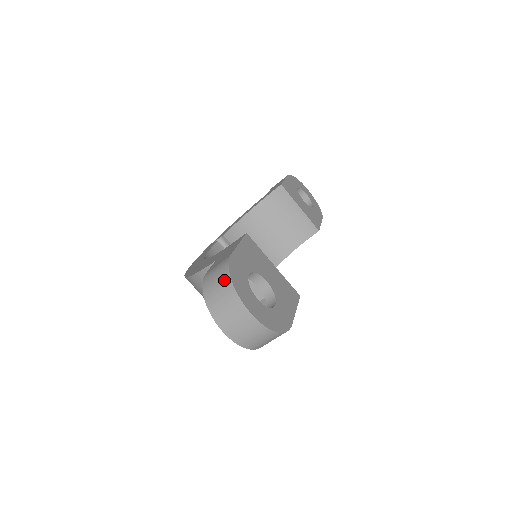
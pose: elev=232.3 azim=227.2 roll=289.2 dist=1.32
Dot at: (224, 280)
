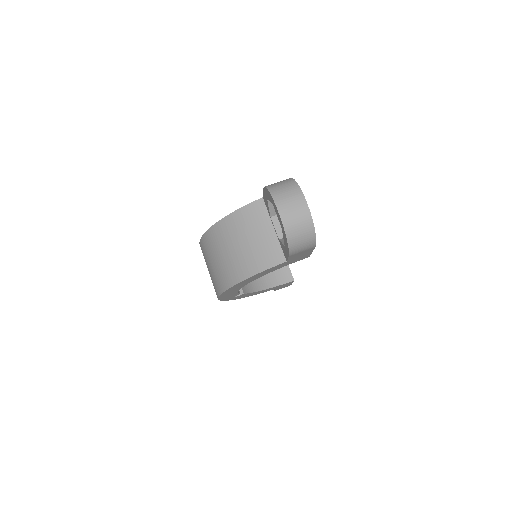
Dot at: (289, 181)
